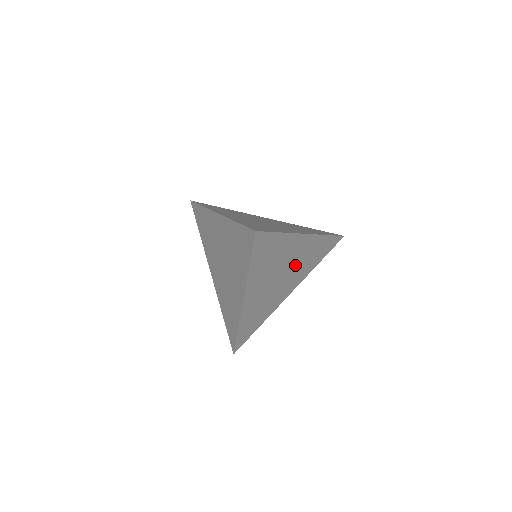
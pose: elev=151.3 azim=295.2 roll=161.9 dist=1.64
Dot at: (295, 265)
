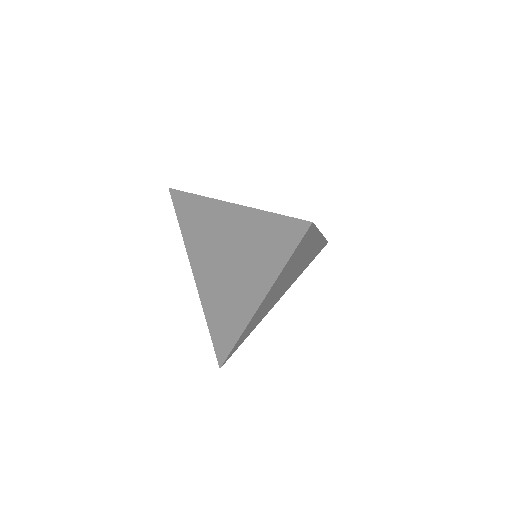
Dot at: (298, 268)
